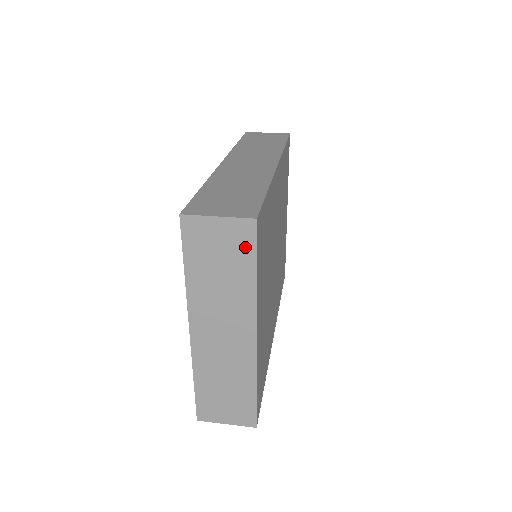
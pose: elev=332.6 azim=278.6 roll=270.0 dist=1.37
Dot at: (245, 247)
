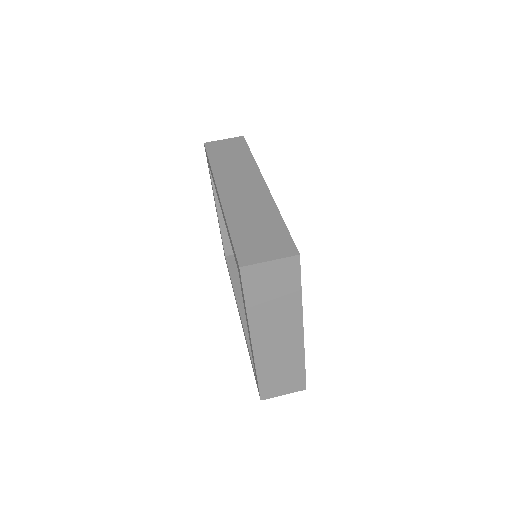
Dot at: (292, 275)
